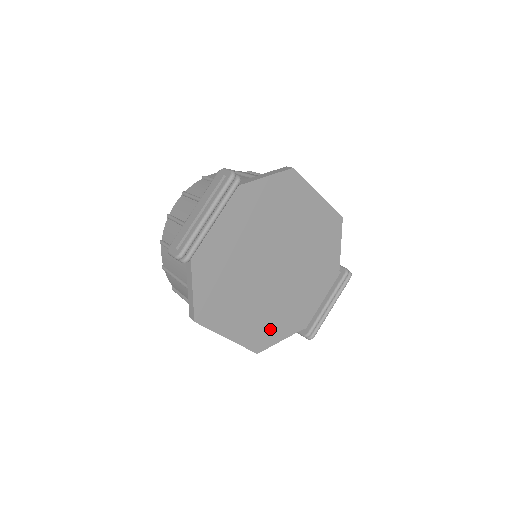
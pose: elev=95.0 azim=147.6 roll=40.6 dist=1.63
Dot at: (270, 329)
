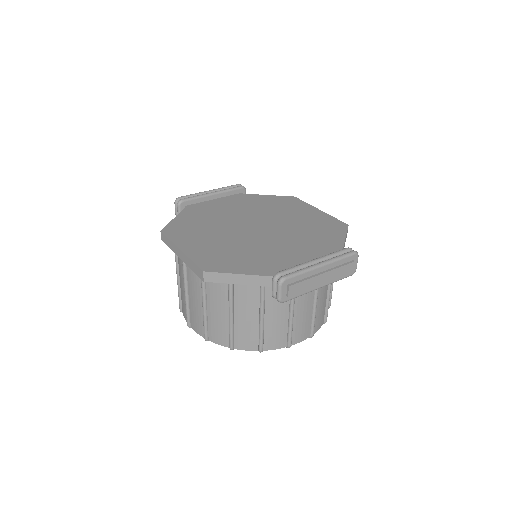
Dot at: (230, 261)
